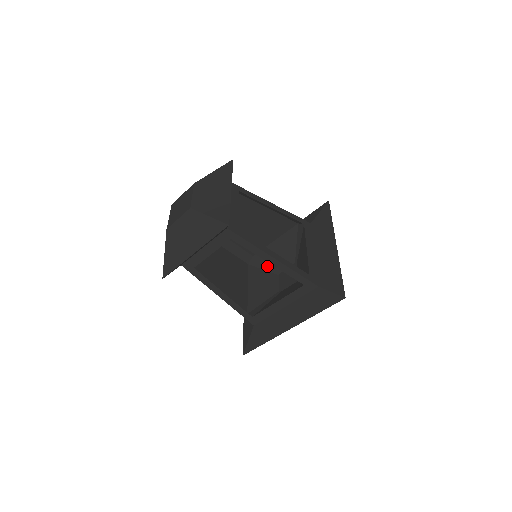
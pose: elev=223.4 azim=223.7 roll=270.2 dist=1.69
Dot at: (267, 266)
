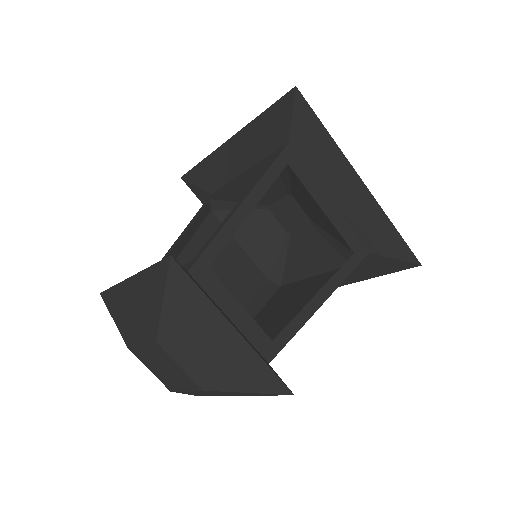
Dot at: occluded
